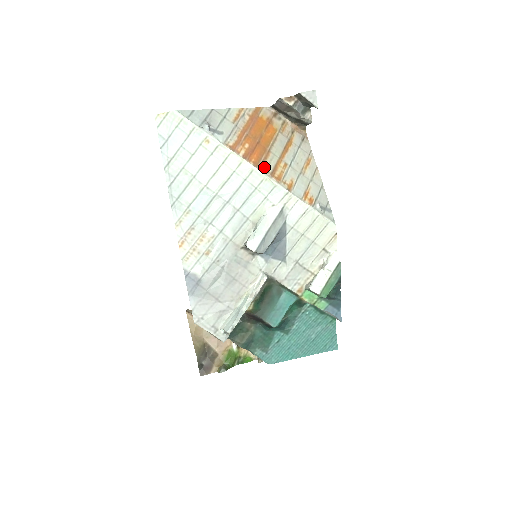
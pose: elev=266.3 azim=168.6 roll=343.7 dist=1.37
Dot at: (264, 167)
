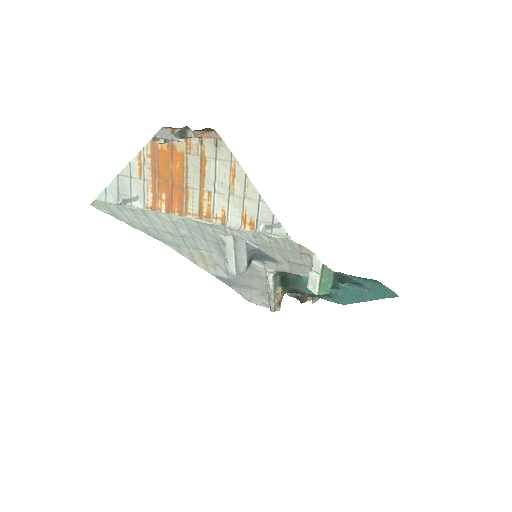
Dot at: (189, 211)
